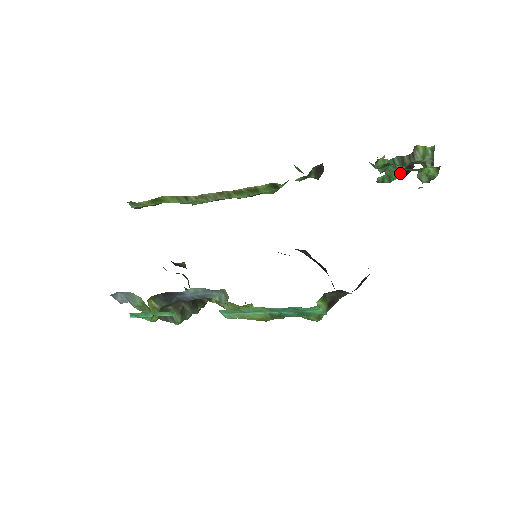
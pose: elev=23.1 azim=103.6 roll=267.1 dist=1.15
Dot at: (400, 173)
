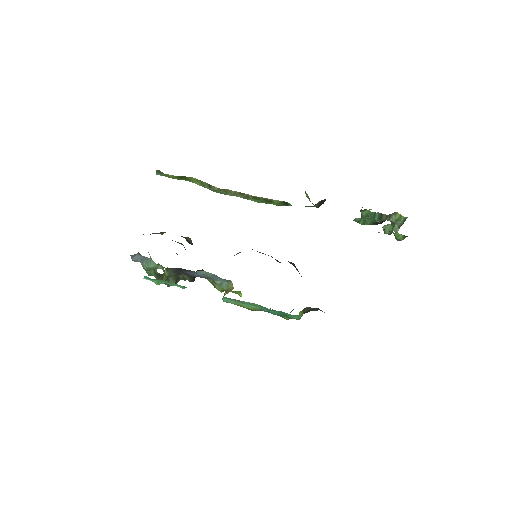
Dot at: (374, 222)
